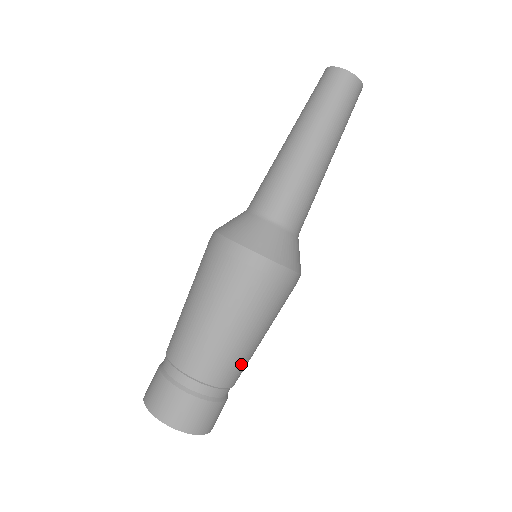
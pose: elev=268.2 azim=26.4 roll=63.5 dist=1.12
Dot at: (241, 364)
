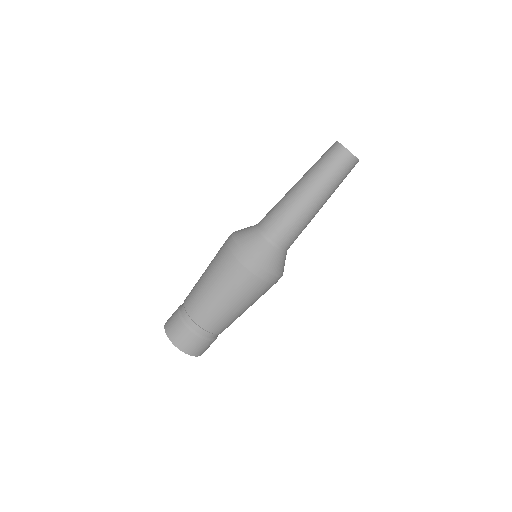
Dot at: occluded
